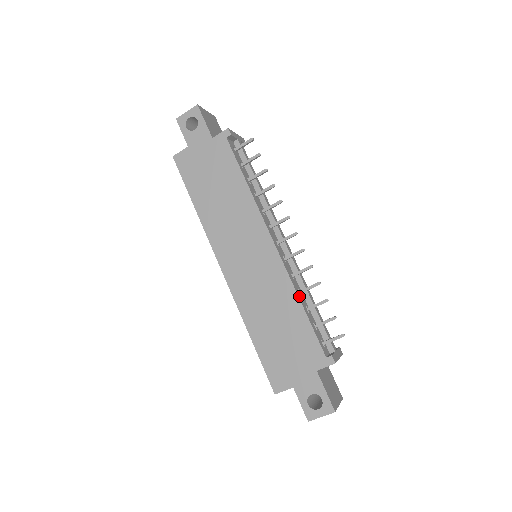
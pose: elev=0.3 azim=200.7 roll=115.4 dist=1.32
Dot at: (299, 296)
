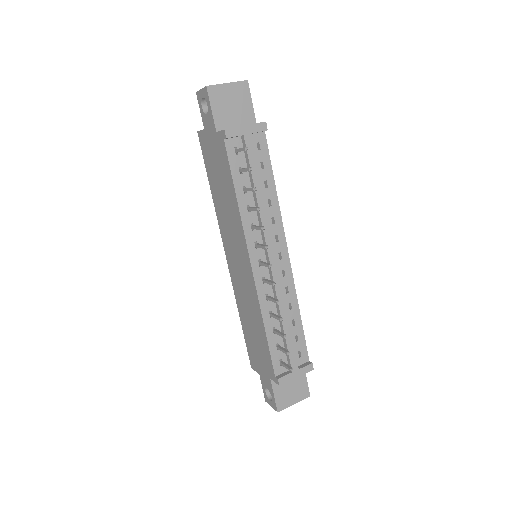
Dot at: (265, 319)
